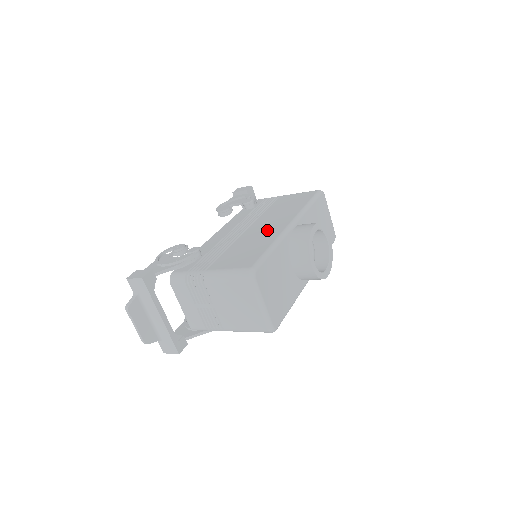
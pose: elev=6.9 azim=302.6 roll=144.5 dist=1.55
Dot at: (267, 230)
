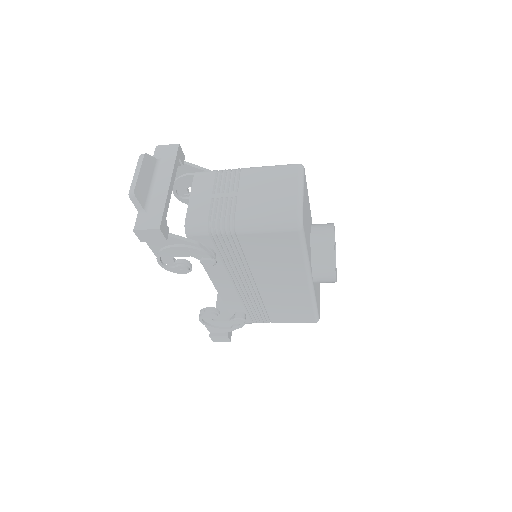
Dot at: occluded
